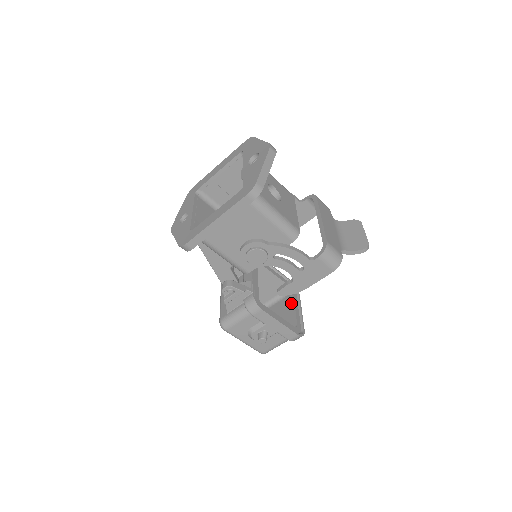
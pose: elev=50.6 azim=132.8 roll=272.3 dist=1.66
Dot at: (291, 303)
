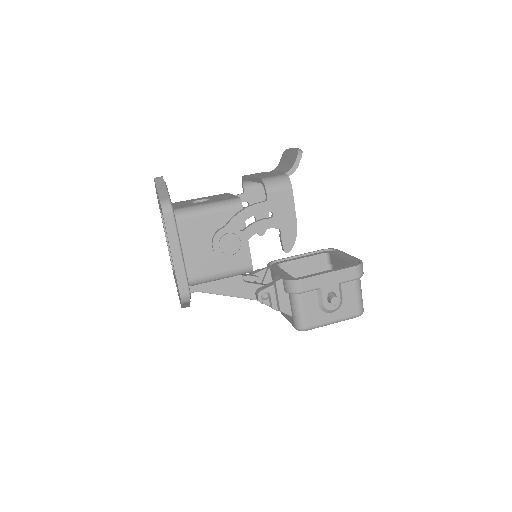
Dot at: (336, 260)
